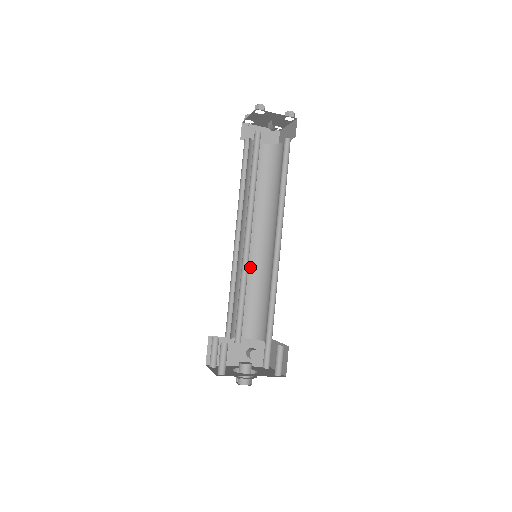
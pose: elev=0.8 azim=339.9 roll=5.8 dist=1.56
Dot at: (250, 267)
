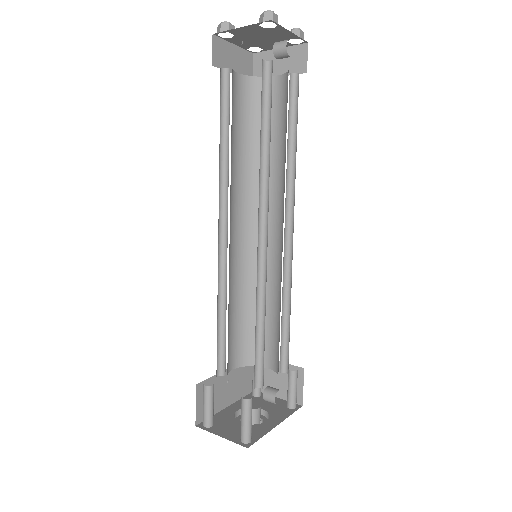
Dot at: (235, 269)
